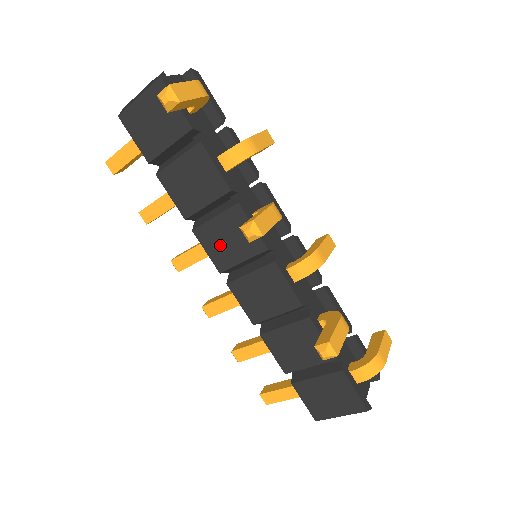
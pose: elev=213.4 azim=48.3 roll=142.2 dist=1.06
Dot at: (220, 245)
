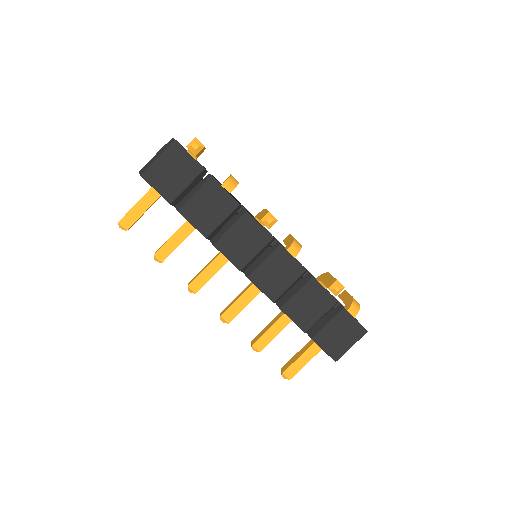
Dot at: (237, 248)
